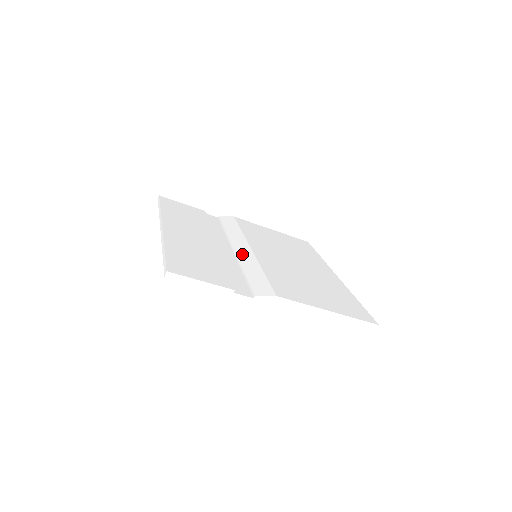
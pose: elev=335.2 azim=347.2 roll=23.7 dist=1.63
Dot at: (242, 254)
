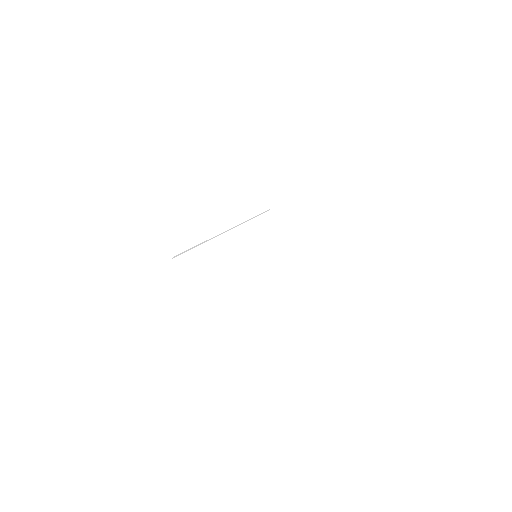
Dot at: (237, 246)
